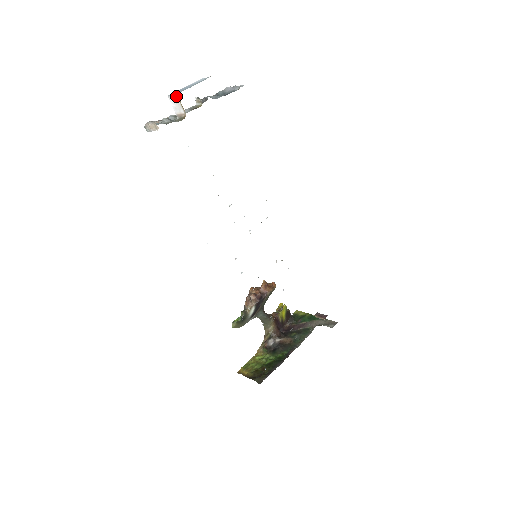
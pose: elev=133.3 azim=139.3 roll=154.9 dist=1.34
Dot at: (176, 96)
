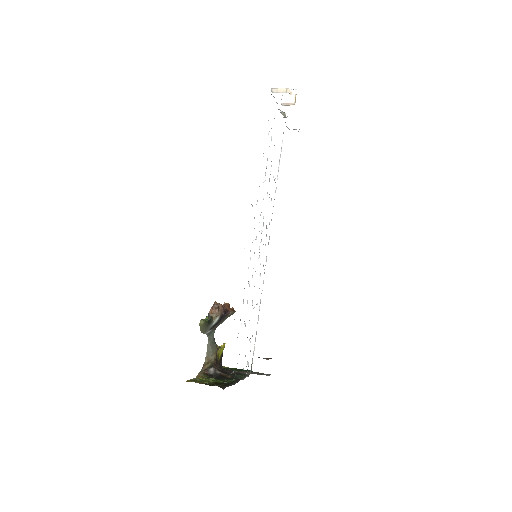
Dot at: (294, 90)
